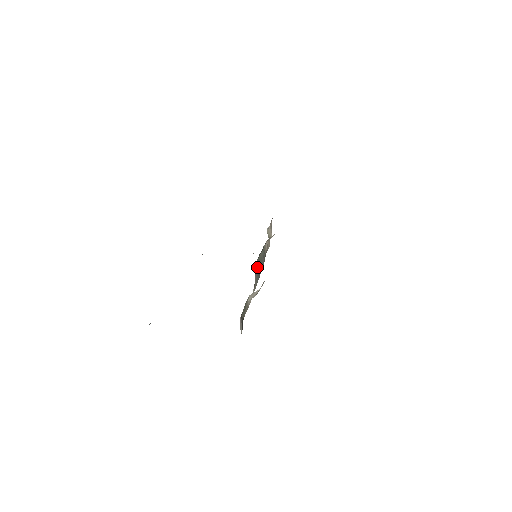
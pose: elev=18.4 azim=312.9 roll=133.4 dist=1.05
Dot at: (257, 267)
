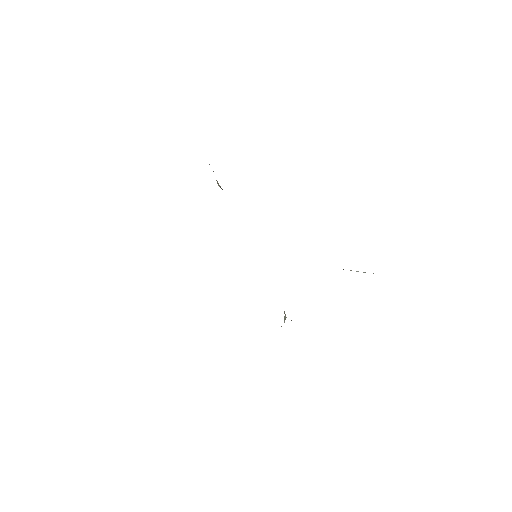
Dot at: occluded
